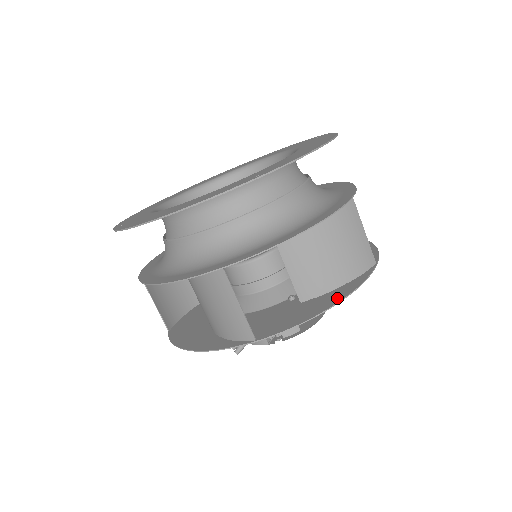
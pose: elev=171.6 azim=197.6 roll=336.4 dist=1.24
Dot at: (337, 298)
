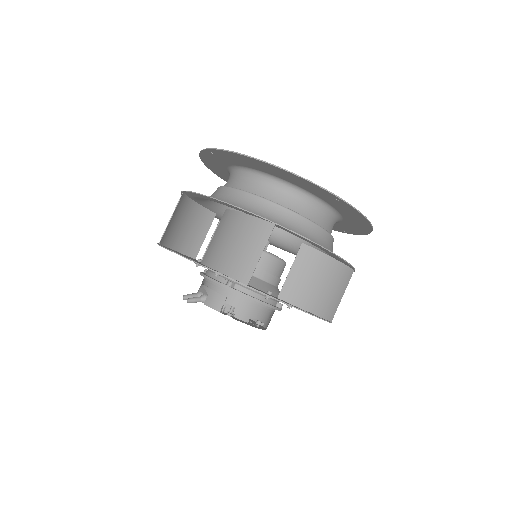
Dot at: occluded
